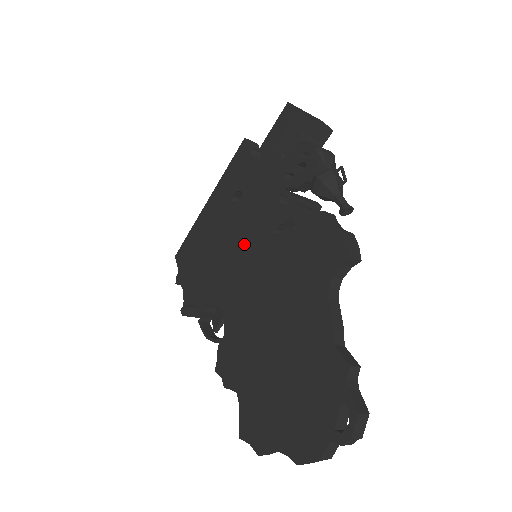
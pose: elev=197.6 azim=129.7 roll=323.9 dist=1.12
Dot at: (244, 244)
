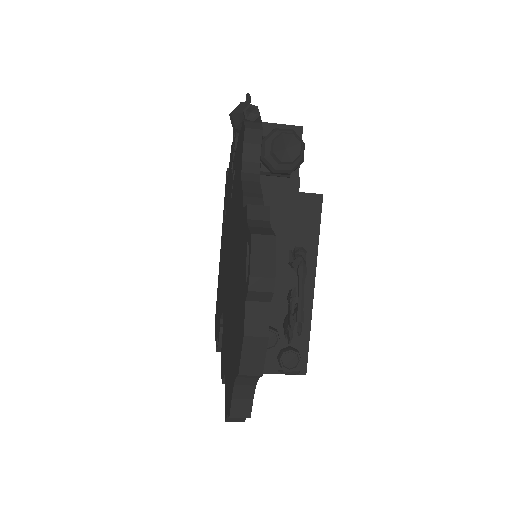
Dot at: (226, 237)
